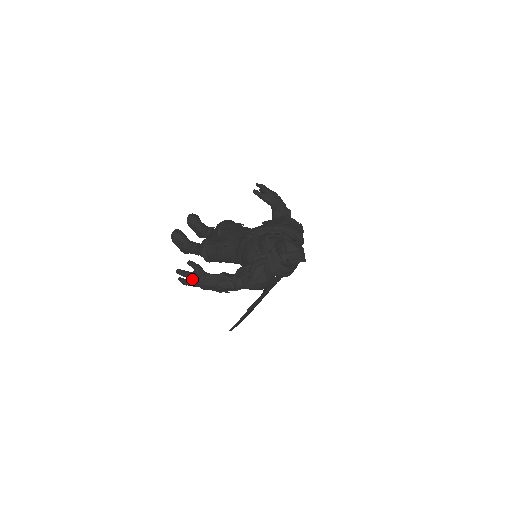
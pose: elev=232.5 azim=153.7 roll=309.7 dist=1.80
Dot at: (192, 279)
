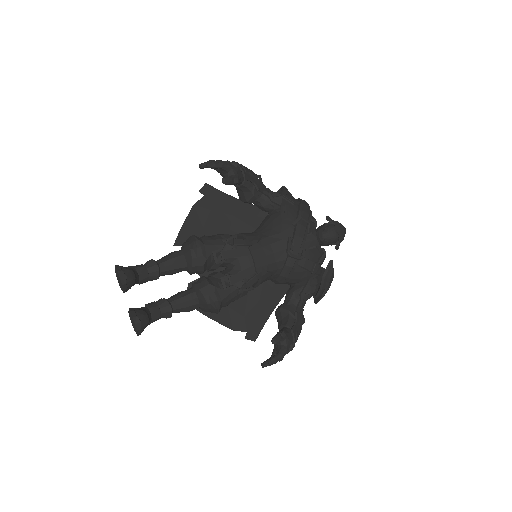
Dot at: occluded
